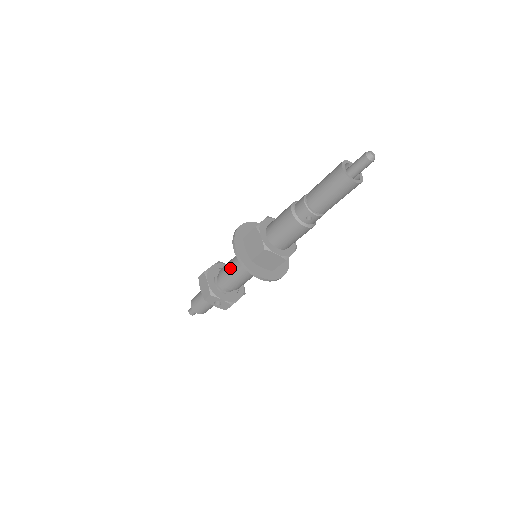
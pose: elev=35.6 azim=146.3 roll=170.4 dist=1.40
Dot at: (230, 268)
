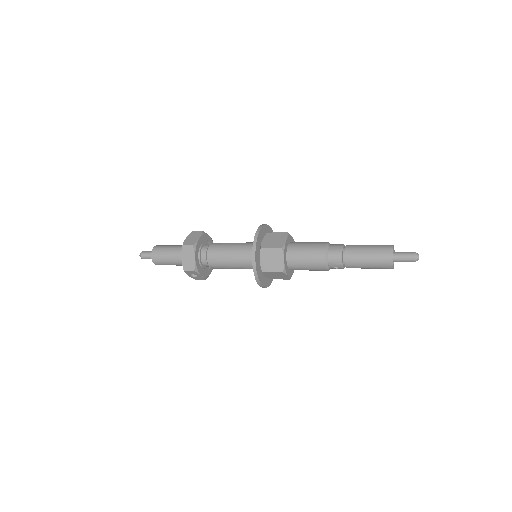
Dot at: (226, 257)
